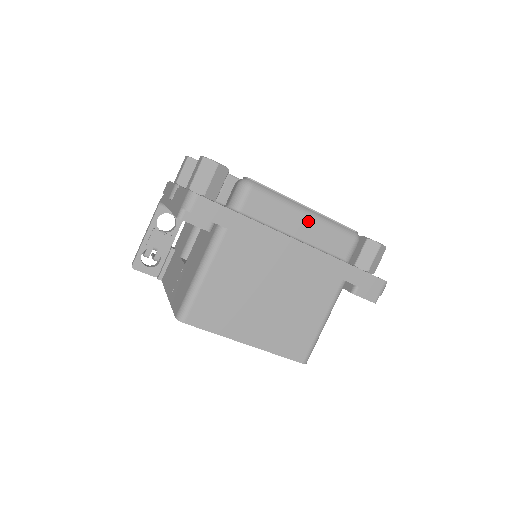
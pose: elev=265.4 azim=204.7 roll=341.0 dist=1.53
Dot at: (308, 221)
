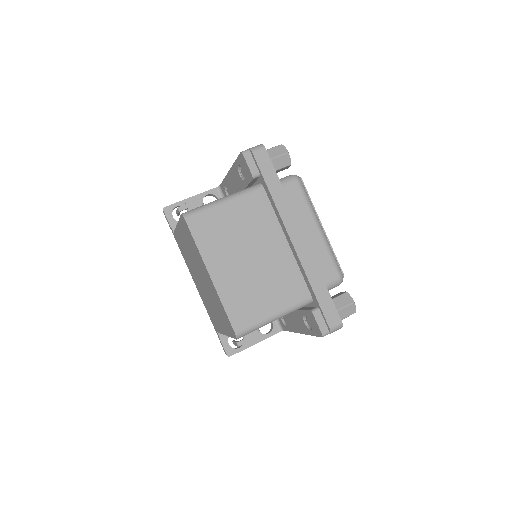
Dot at: (317, 234)
